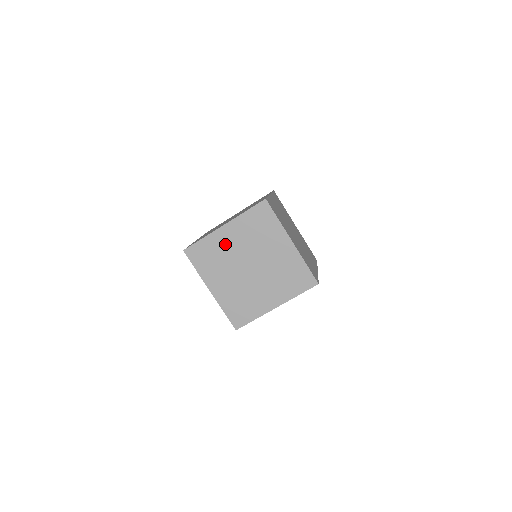
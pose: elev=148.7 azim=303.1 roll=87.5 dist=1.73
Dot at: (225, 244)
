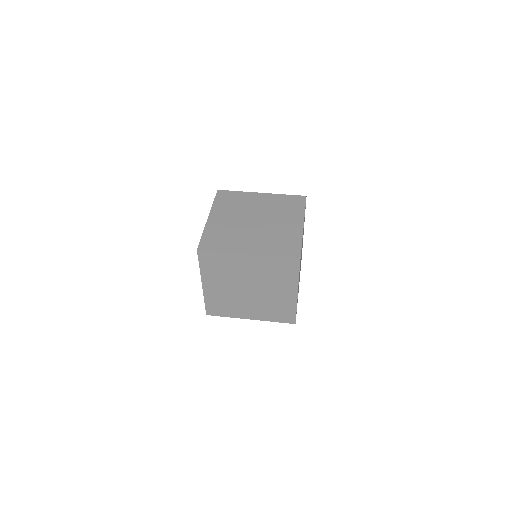
Dot at: (222, 224)
